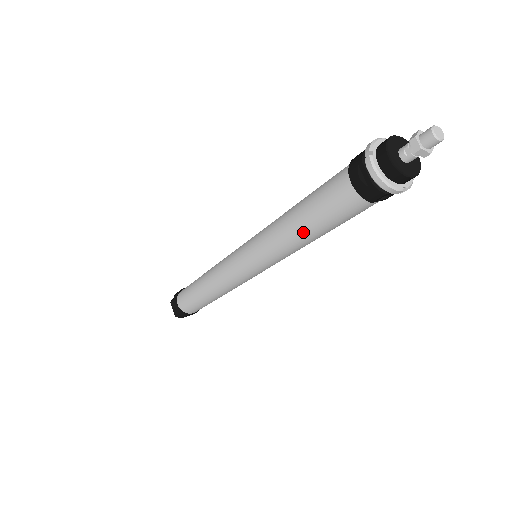
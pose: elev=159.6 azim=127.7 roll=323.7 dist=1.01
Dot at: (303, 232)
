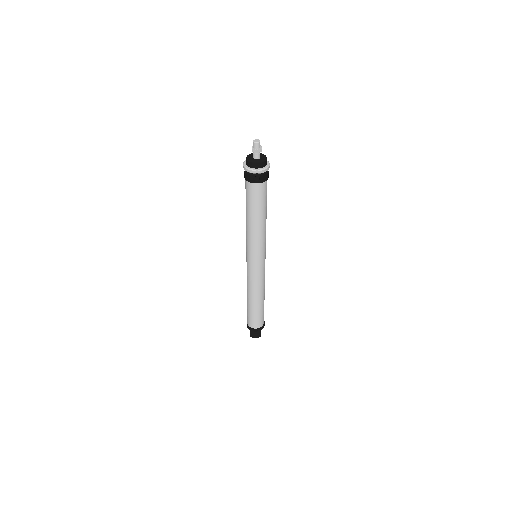
Dot at: (248, 217)
